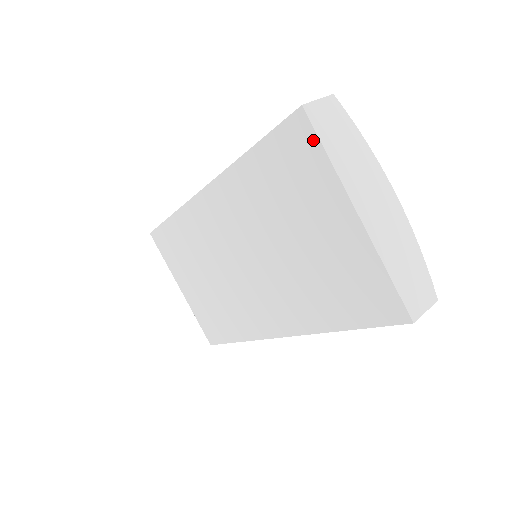
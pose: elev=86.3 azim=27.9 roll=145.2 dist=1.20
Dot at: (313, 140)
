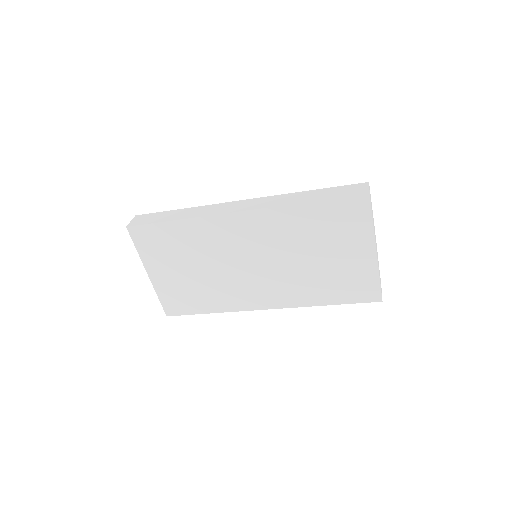
Dot at: (367, 212)
